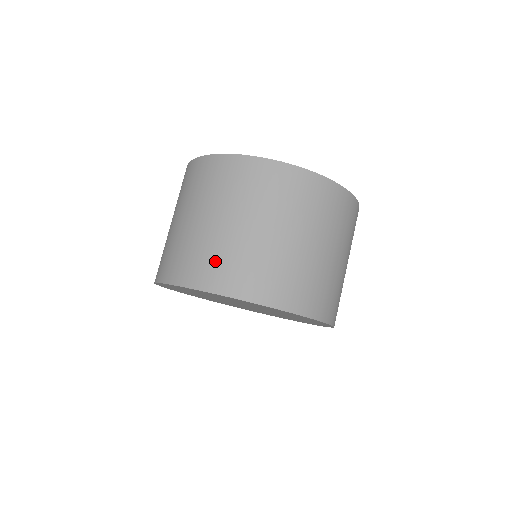
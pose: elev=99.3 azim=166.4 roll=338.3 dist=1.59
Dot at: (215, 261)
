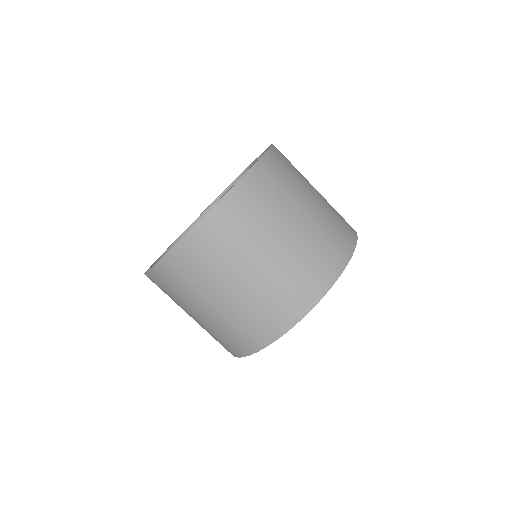
Dot at: (270, 308)
